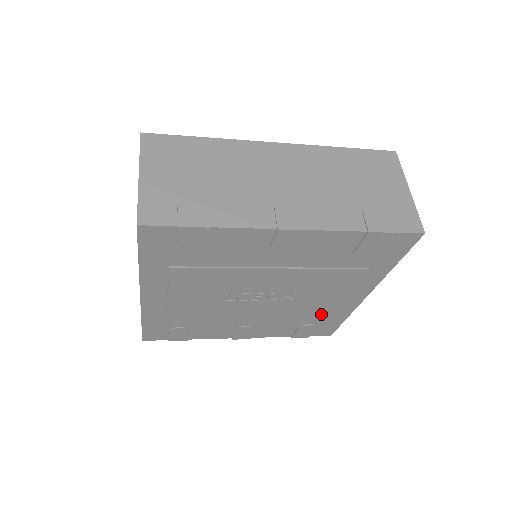
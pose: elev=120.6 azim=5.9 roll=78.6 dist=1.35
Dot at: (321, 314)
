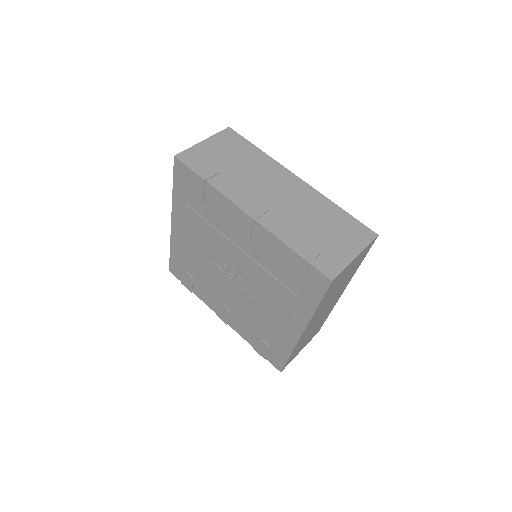
Dot at: (272, 333)
